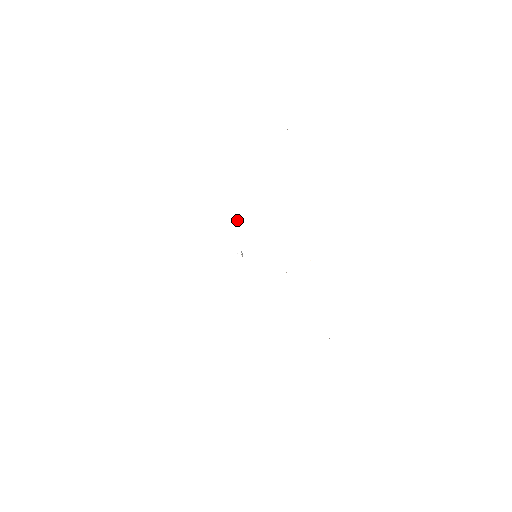
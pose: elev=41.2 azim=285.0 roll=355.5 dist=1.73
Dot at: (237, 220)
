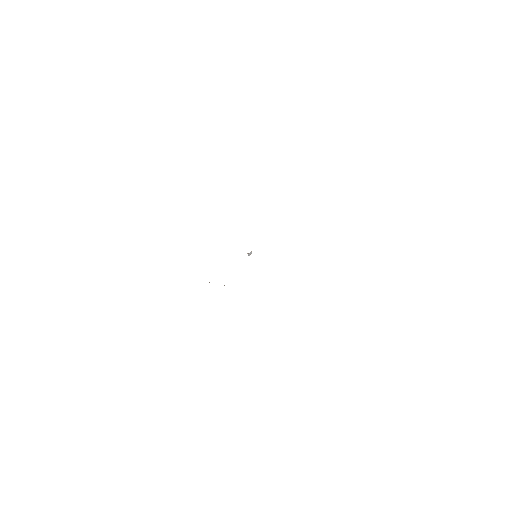
Dot at: occluded
